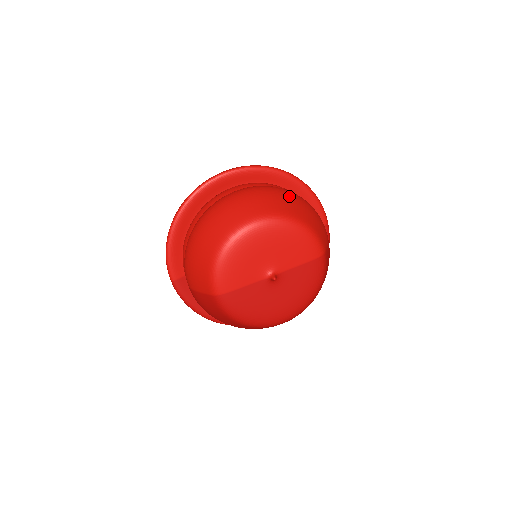
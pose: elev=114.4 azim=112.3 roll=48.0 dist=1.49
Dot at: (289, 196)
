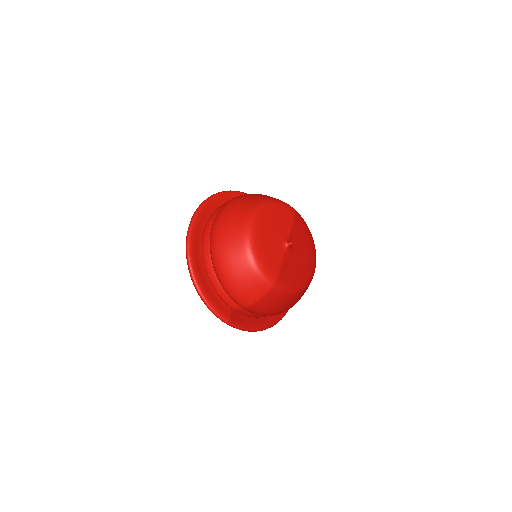
Dot at: (244, 196)
